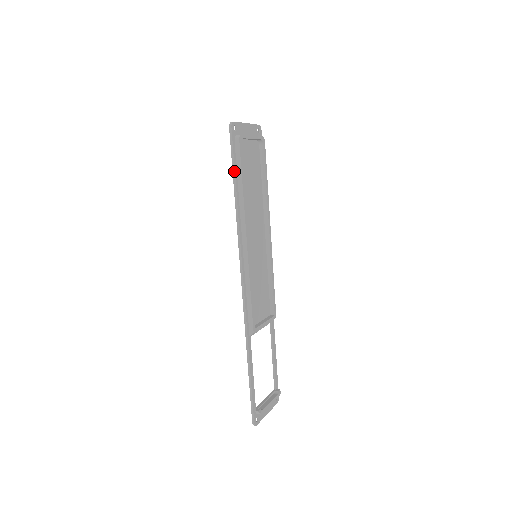
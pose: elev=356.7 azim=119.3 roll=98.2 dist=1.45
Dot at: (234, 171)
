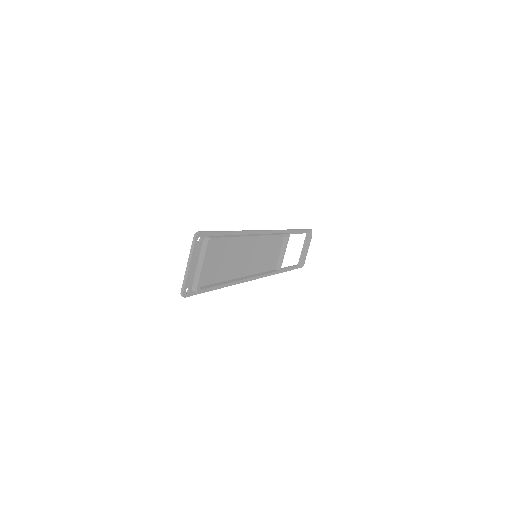
Dot at: occluded
